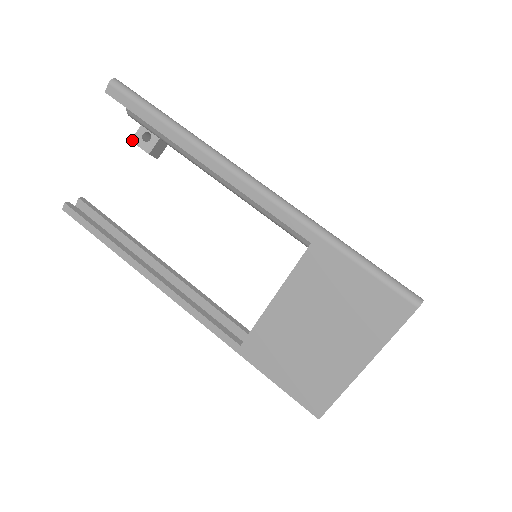
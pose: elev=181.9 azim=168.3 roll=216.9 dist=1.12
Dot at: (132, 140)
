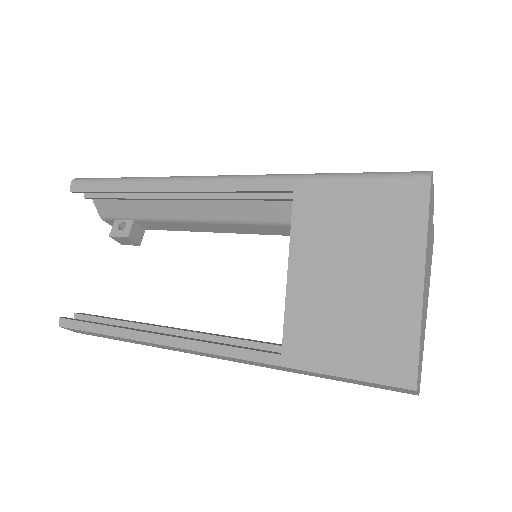
Dot at: (110, 235)
